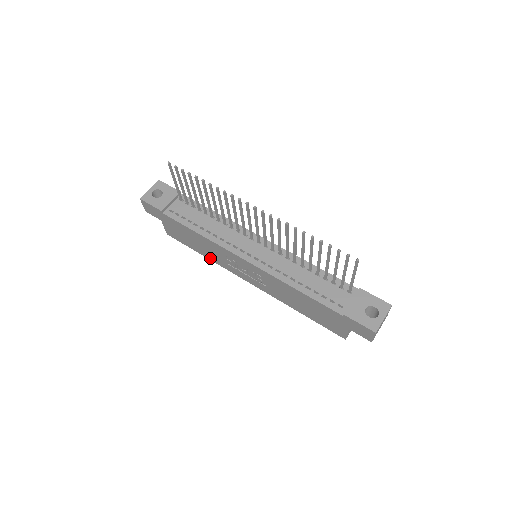
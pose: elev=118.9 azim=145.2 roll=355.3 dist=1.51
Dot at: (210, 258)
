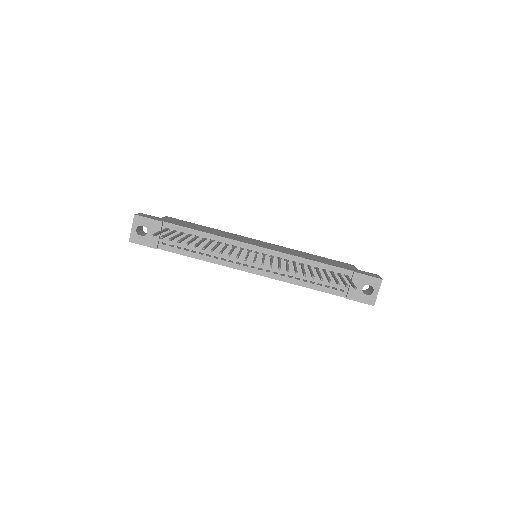
Dot at: occluded
